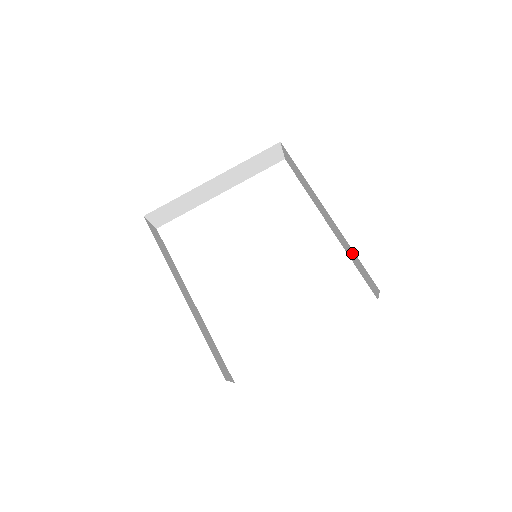
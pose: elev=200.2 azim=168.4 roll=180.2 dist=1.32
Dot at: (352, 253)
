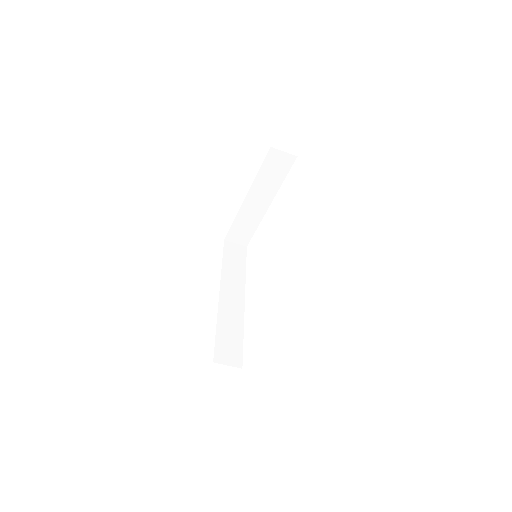
Dot at: occluded
